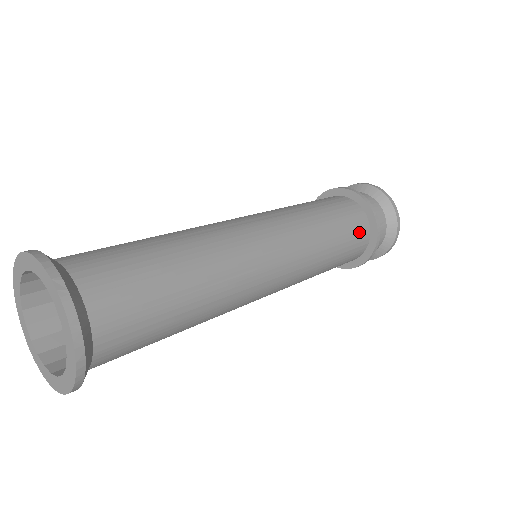
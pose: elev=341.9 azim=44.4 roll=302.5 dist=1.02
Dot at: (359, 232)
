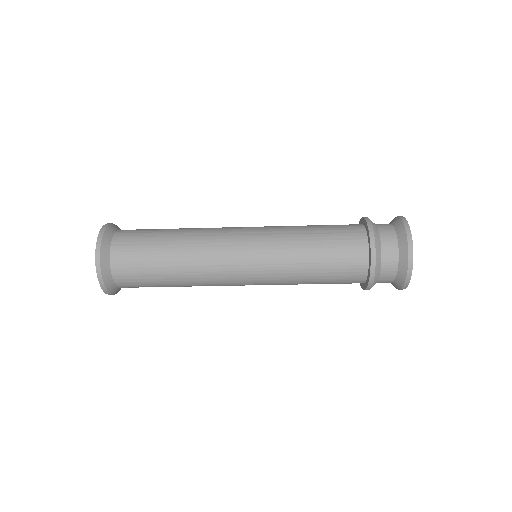
Dot at: (351, 264)
